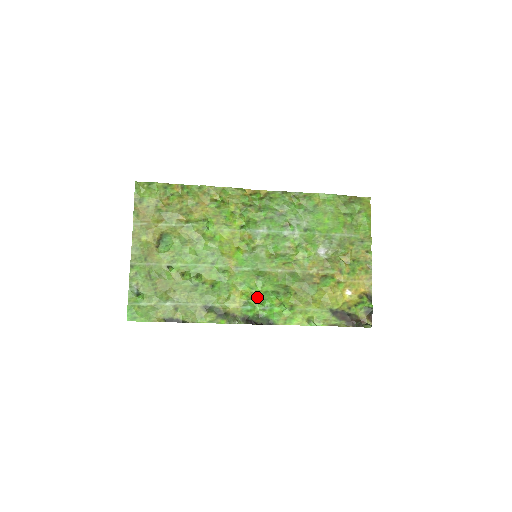
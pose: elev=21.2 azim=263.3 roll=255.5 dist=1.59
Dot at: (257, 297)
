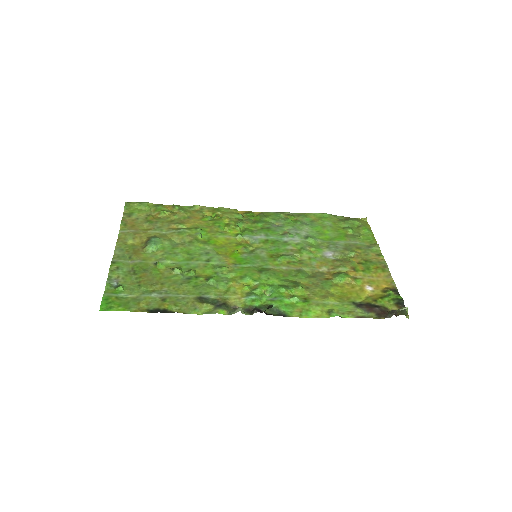
Dot at: (262, 289)
